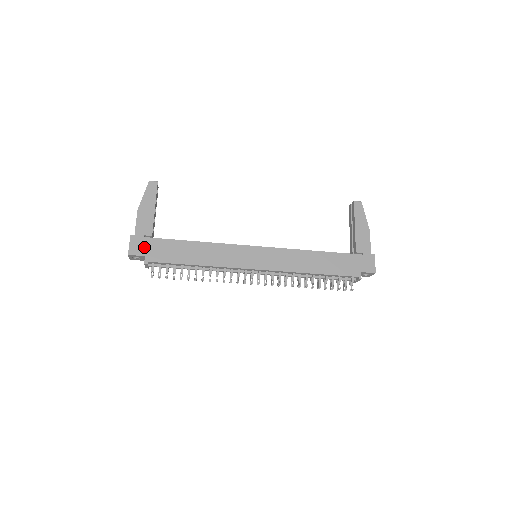
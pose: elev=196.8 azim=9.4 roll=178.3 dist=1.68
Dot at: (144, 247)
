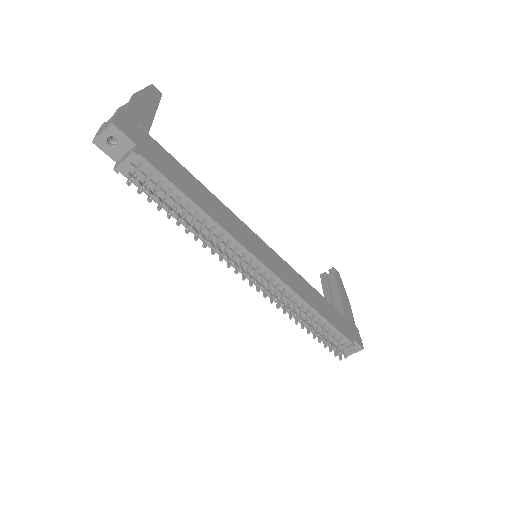
Dot at: (137, 134)
